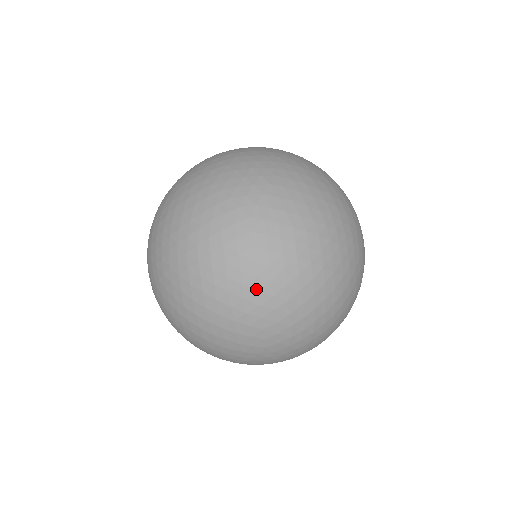
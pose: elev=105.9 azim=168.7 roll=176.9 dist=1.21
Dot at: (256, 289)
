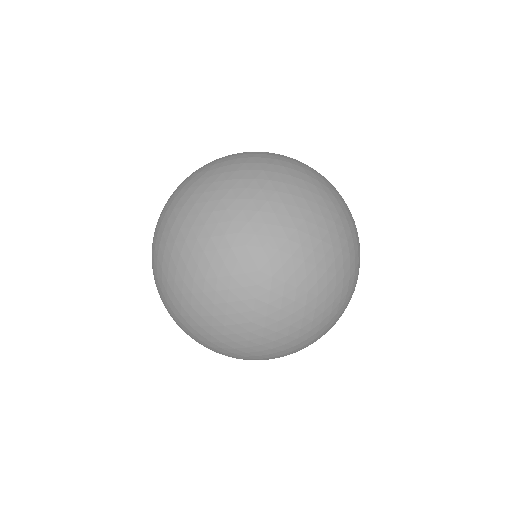
Dot at: (315, 297)
